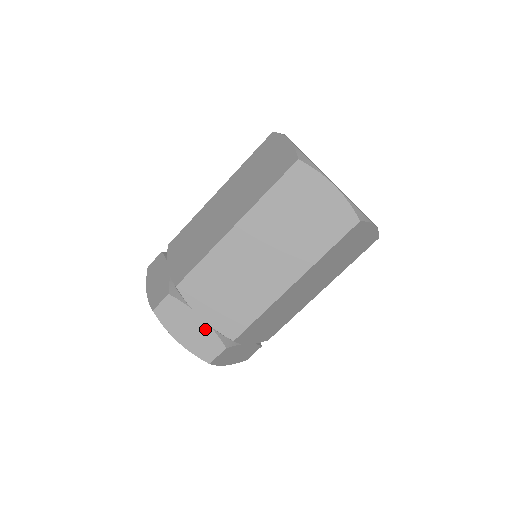
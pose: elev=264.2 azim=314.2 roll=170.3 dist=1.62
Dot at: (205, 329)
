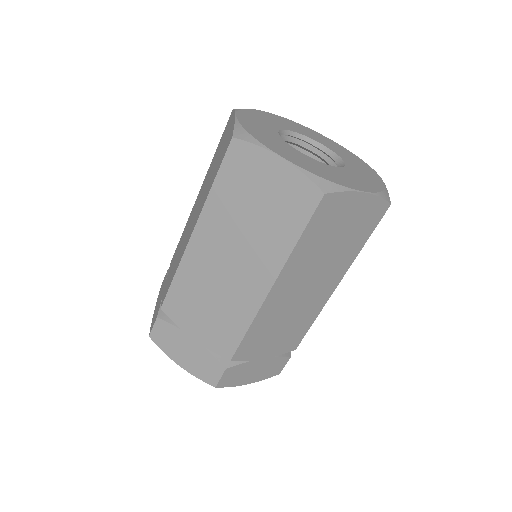
Dot at: (200, 350)
